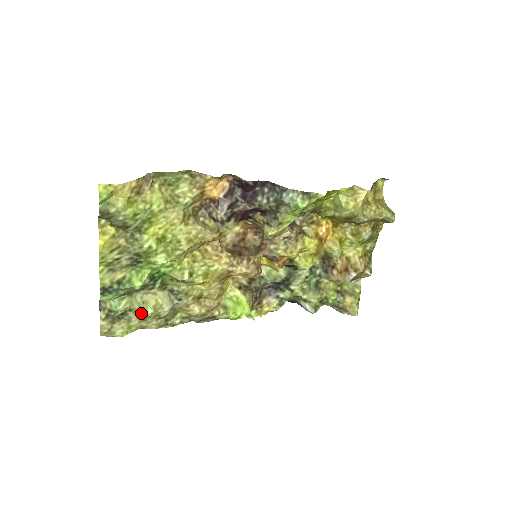
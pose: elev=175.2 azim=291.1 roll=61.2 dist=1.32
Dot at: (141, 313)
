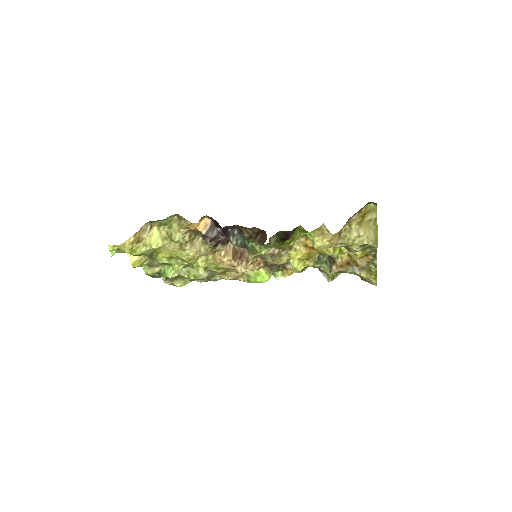
Dot at: (187, 278)
